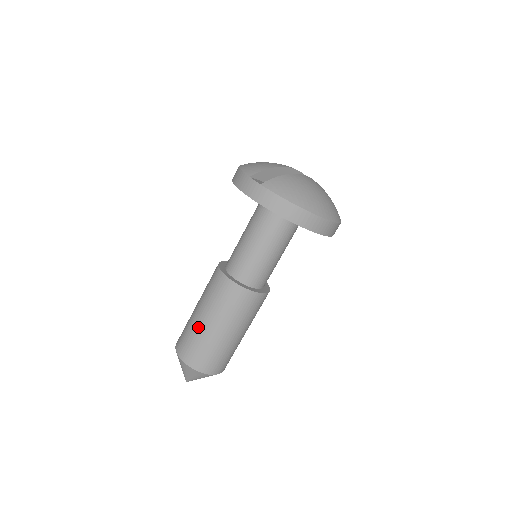
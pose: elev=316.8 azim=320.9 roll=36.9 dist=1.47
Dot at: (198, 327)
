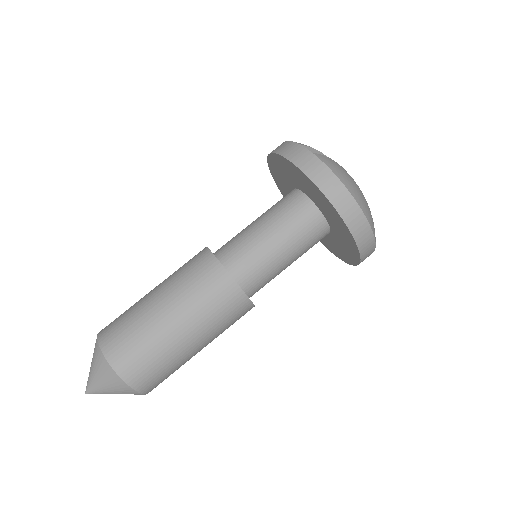
Dot at: (146, 310)
